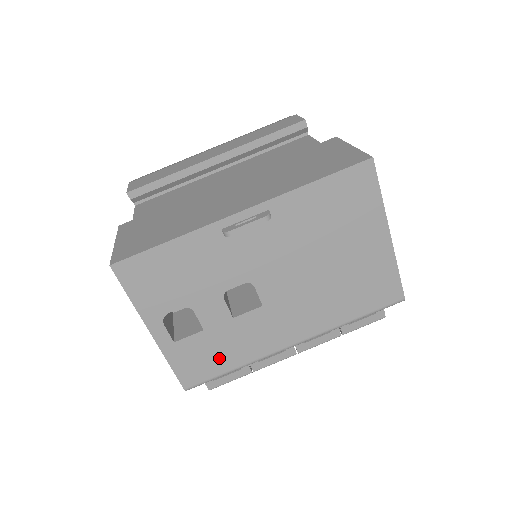
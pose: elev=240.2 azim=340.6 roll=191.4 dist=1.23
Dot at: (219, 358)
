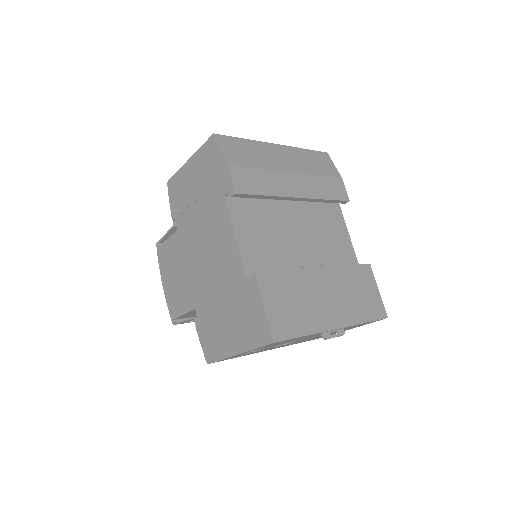
Dot at: occluded
